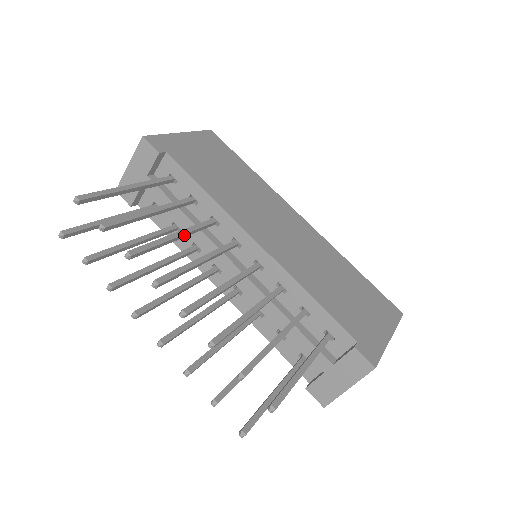
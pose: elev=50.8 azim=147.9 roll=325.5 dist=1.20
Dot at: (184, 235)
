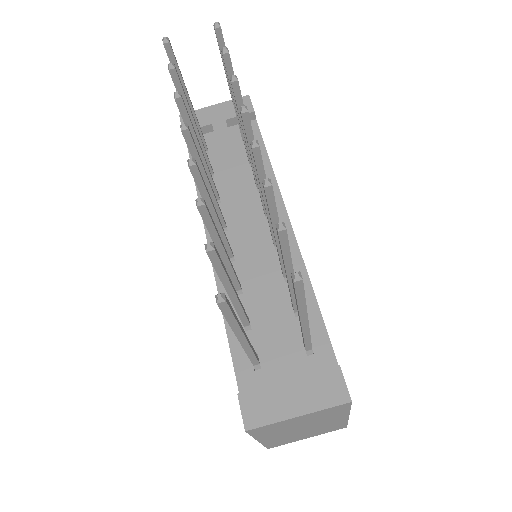
Dot at: occluded
